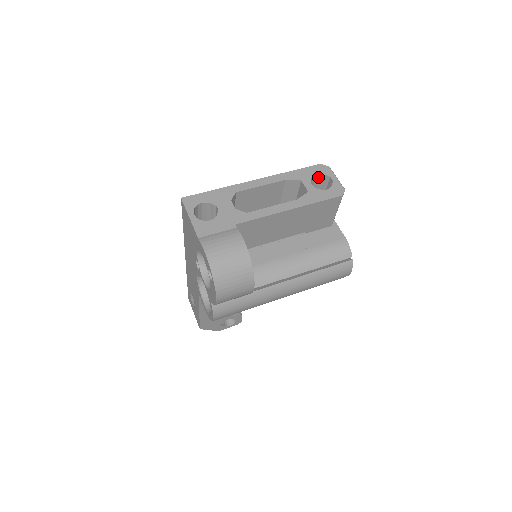
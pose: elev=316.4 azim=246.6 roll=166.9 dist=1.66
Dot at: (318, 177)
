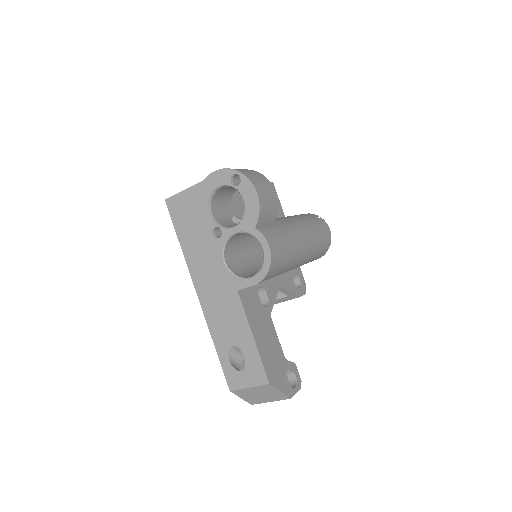
Dot at: occluded
